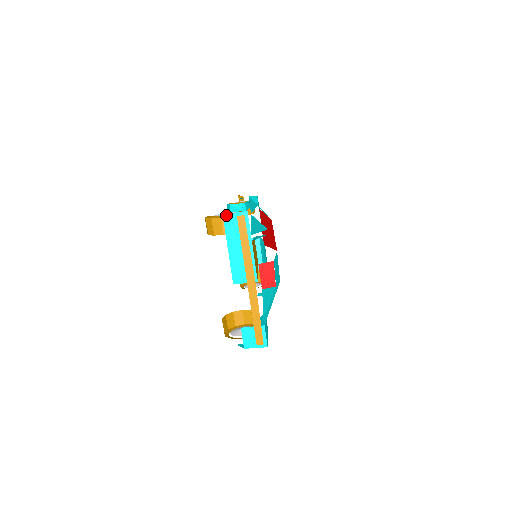
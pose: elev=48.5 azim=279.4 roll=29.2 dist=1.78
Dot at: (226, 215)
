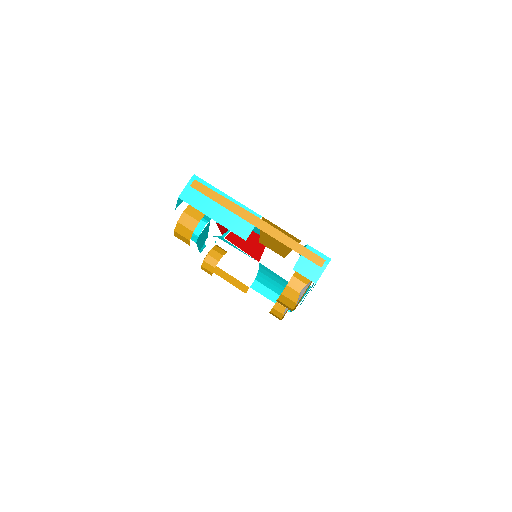
Dot at: (181, 195)
